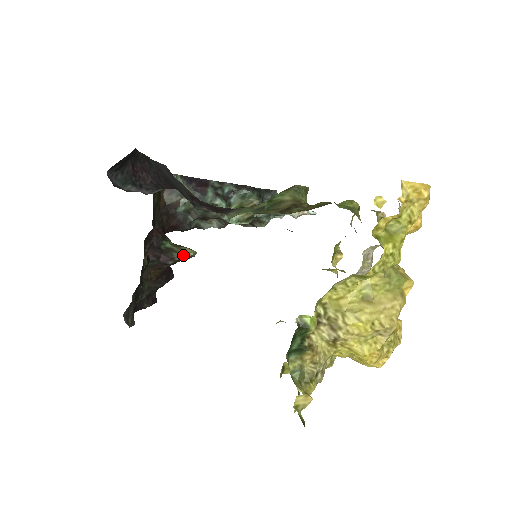
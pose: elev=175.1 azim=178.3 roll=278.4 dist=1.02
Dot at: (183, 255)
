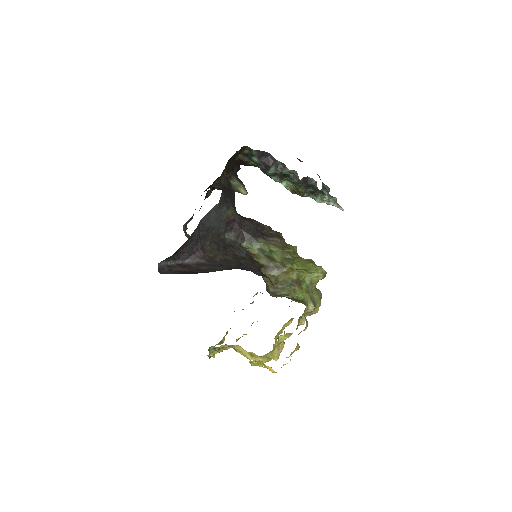
Dot at: (238, 192)
